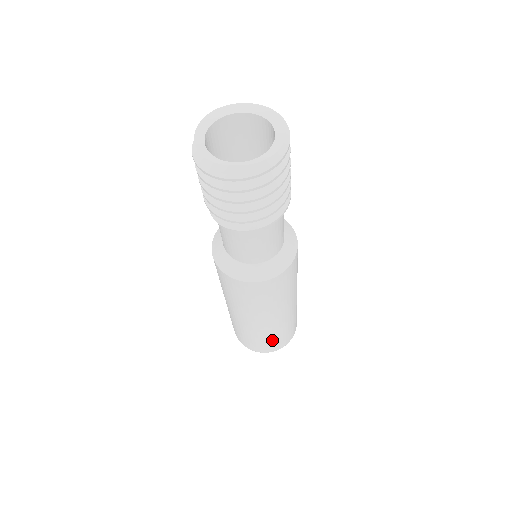
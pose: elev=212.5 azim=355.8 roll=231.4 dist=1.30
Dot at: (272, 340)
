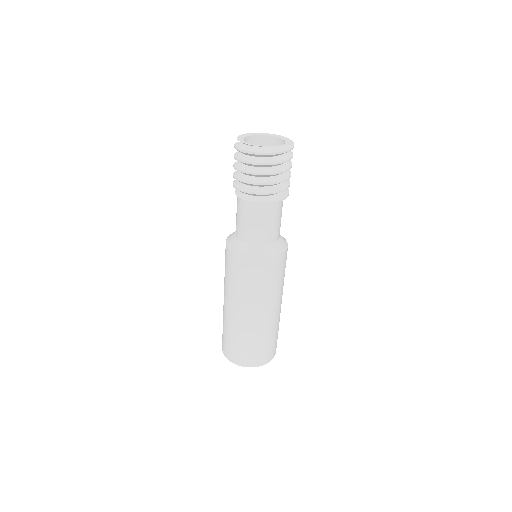
Dot at: (260, 346)
